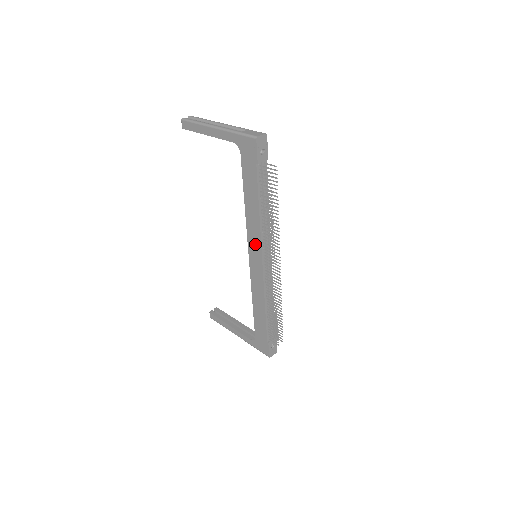
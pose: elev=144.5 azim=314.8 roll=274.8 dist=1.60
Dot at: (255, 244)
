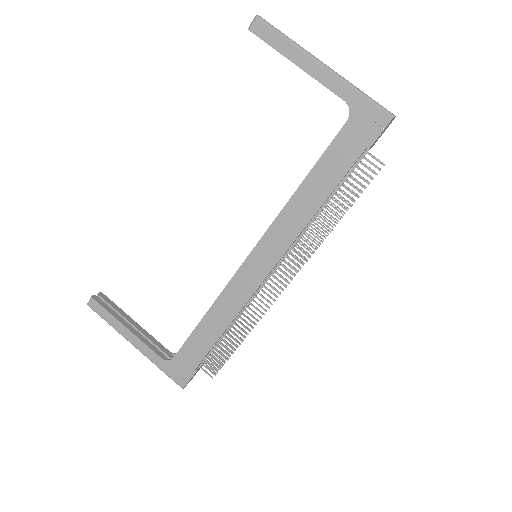
Dot at: (277, 243)
